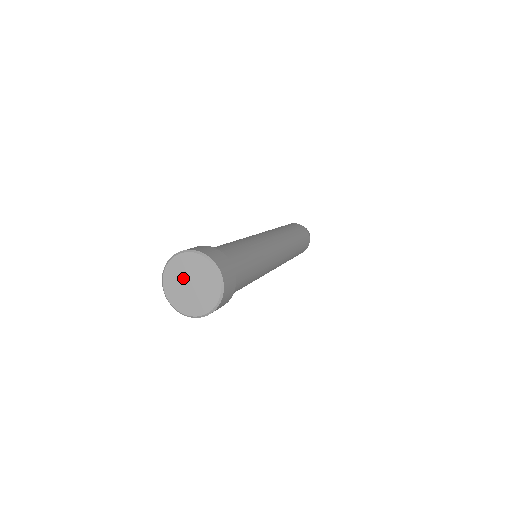
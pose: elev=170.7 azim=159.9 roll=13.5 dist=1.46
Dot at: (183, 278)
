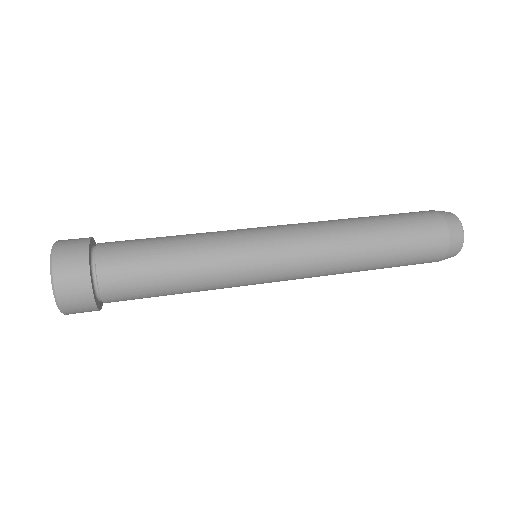
Dot at: occluded
